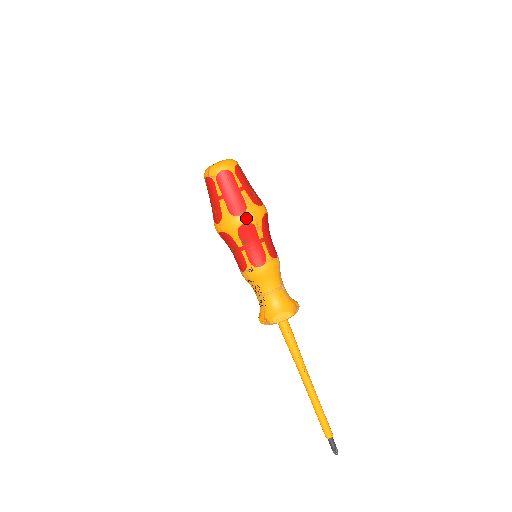
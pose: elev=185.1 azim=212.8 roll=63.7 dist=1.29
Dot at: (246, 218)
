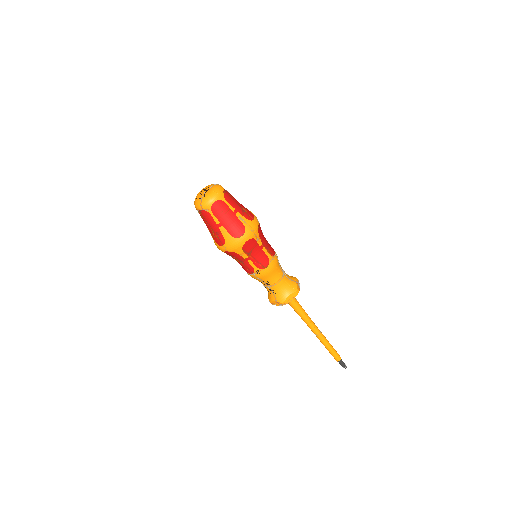
Dot at: (247, 236)
